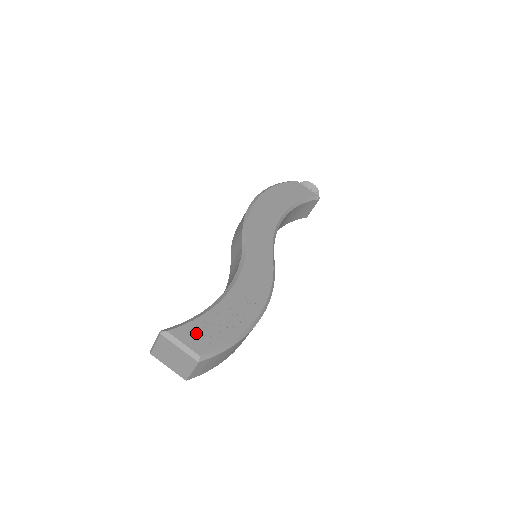
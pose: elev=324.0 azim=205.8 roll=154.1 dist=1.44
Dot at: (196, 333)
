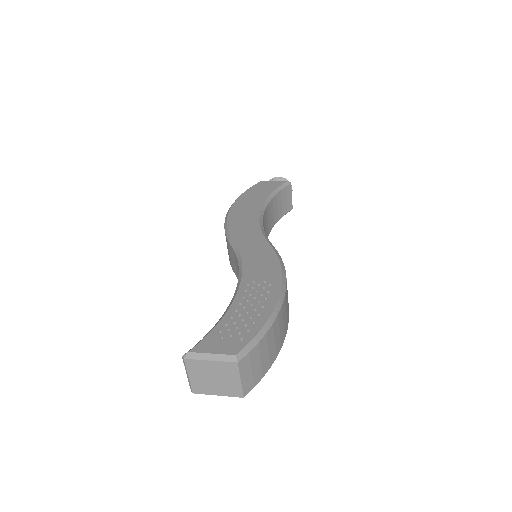
Dot at: (222, 339)
